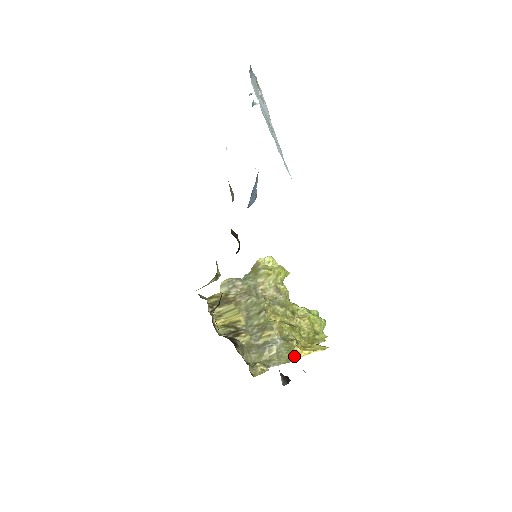
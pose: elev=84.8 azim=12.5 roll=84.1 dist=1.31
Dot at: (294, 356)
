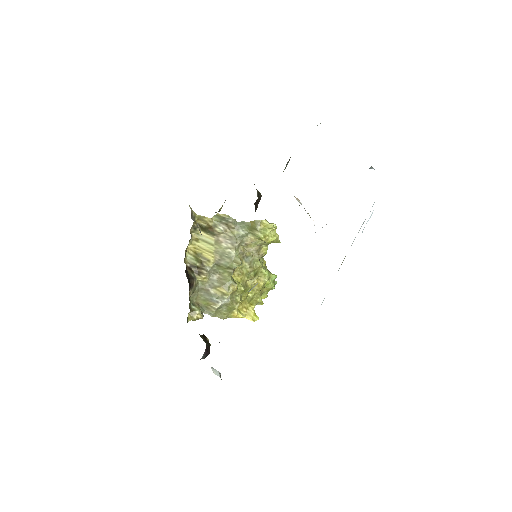
Dot at: (229, 315)
